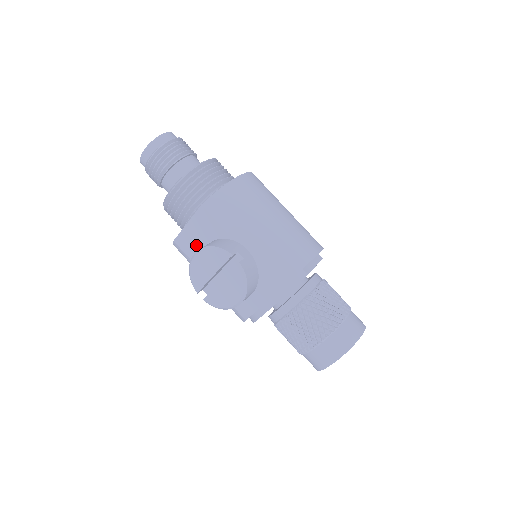
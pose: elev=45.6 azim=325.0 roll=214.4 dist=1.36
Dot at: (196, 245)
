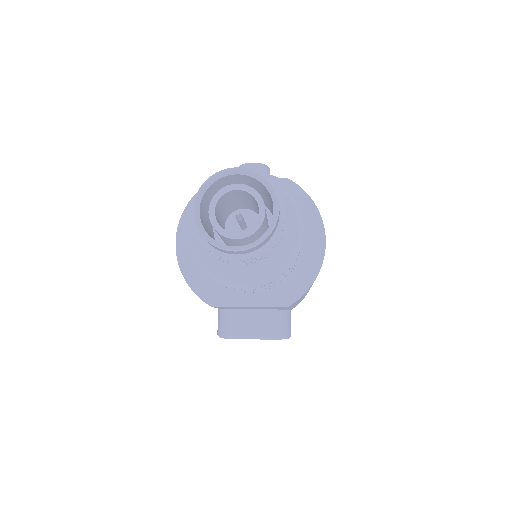
Dot at: occluded
